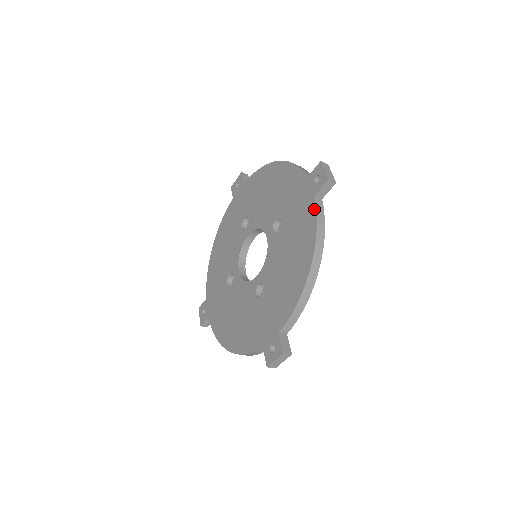
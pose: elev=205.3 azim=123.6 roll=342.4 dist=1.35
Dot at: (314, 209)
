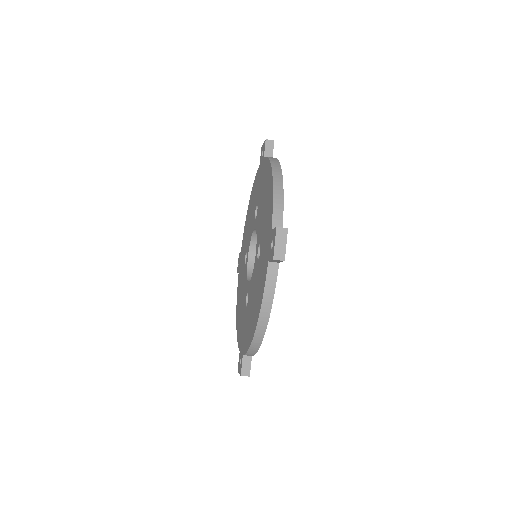
Dot at: (265, 159)
